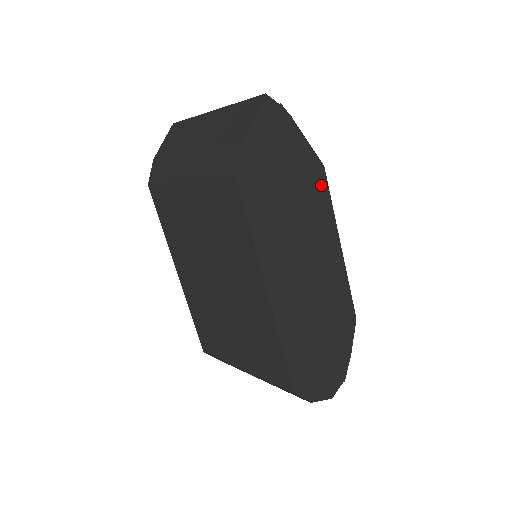
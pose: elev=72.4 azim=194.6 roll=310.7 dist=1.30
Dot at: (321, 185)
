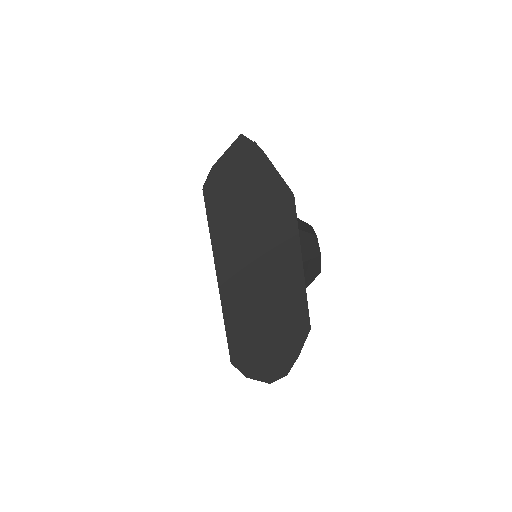
Dot at: (288, 209)
